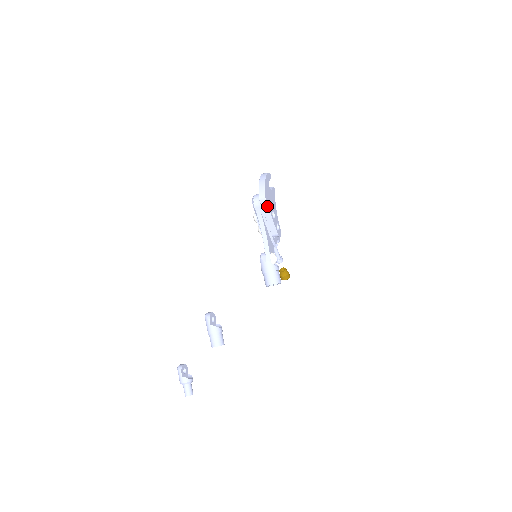
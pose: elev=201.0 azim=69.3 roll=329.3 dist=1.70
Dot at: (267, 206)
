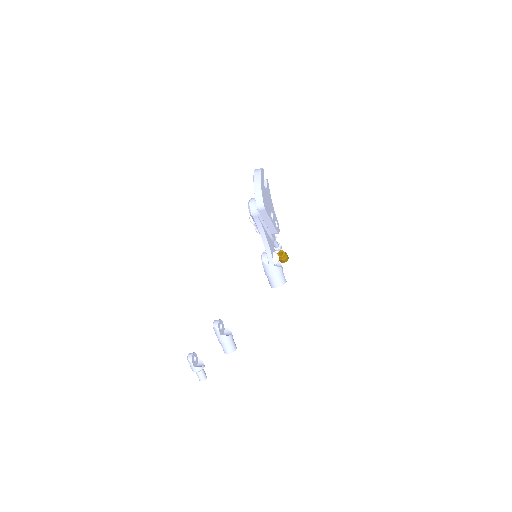
Dot at: (266, 213)
